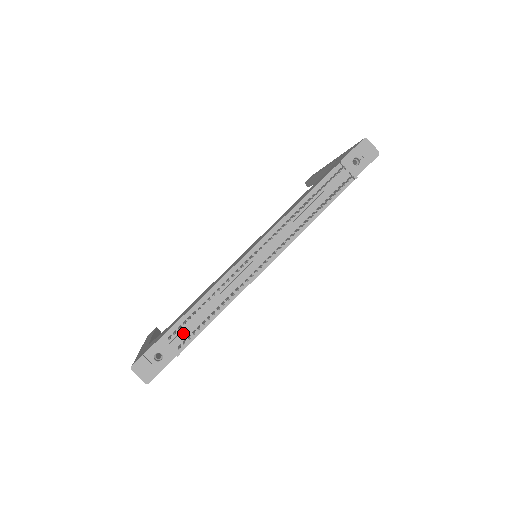
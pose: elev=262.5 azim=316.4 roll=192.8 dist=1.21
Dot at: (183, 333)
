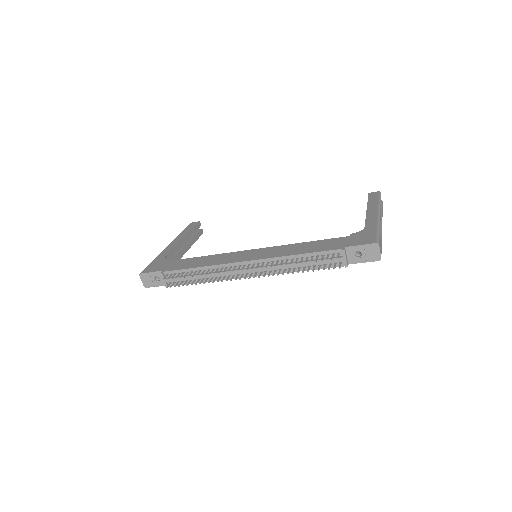
Dot at: (175, 279)
